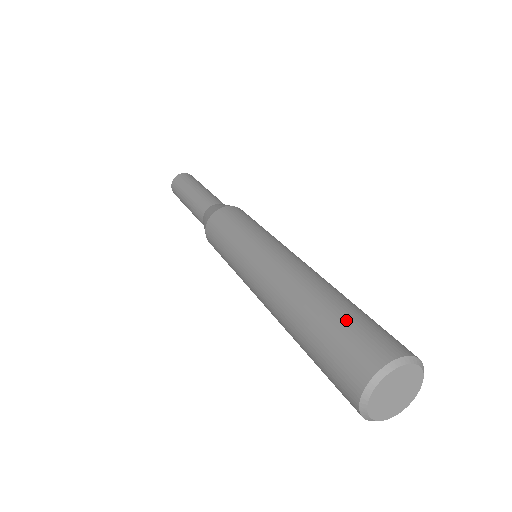
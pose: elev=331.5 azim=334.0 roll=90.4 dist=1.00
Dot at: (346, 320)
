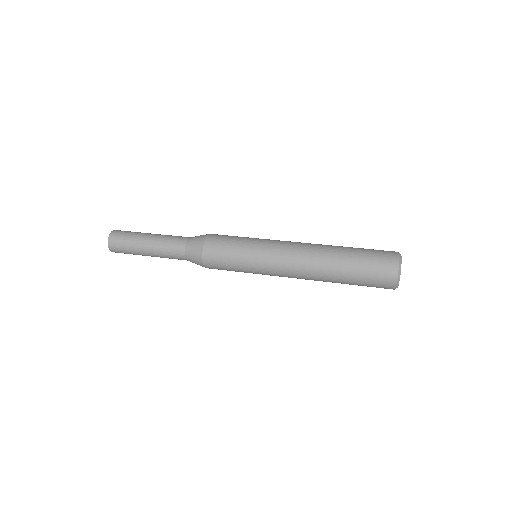
Dot at: (364, 250)
